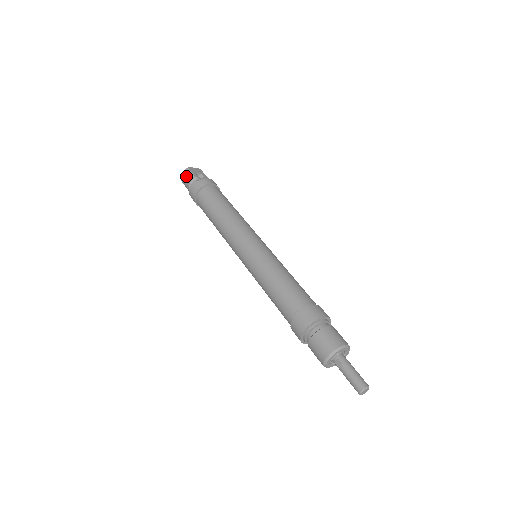
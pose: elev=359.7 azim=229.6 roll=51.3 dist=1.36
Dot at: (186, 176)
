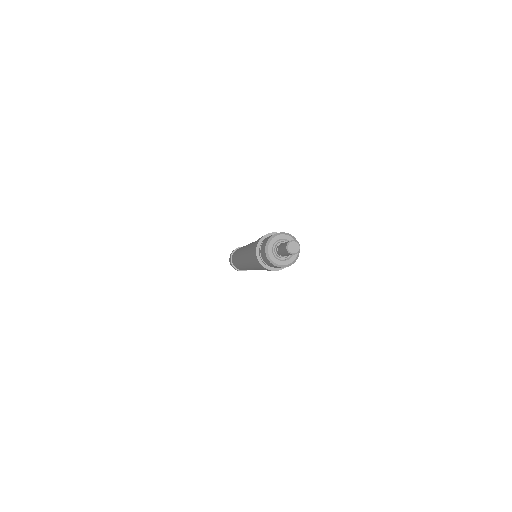
Dot at: occluded
